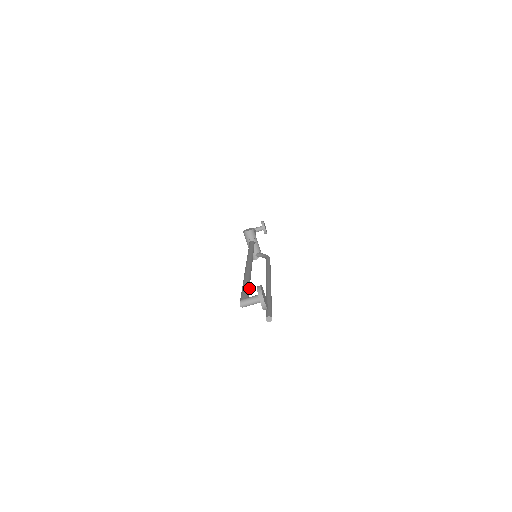
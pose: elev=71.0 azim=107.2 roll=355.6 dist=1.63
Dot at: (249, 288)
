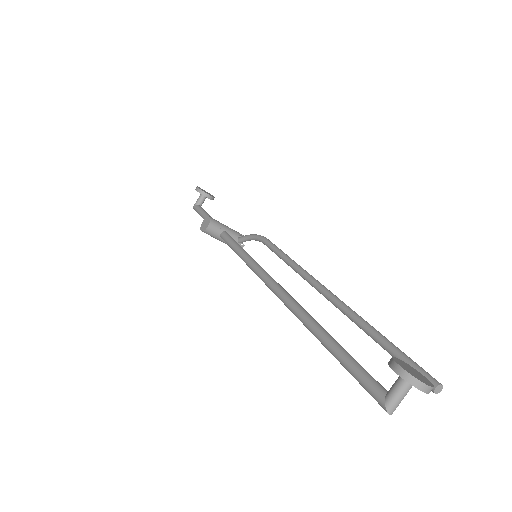
Dot at: (346, 352)
